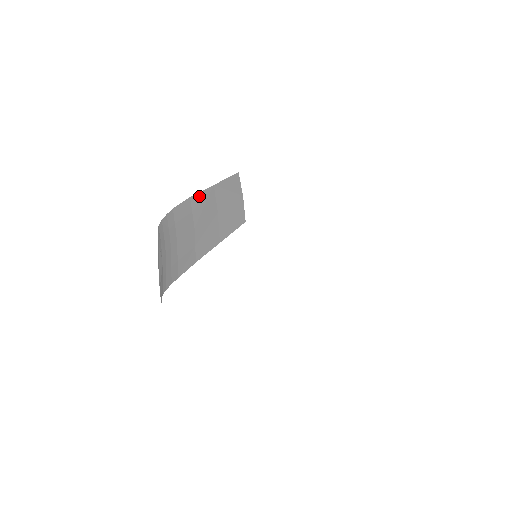
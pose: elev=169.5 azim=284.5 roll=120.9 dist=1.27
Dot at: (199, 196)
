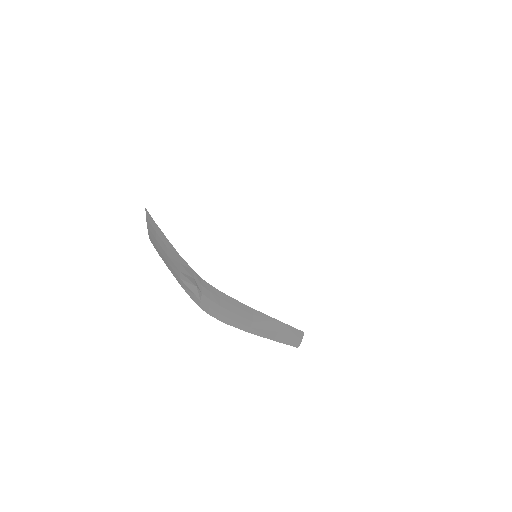
Dot at: (264, 315)
